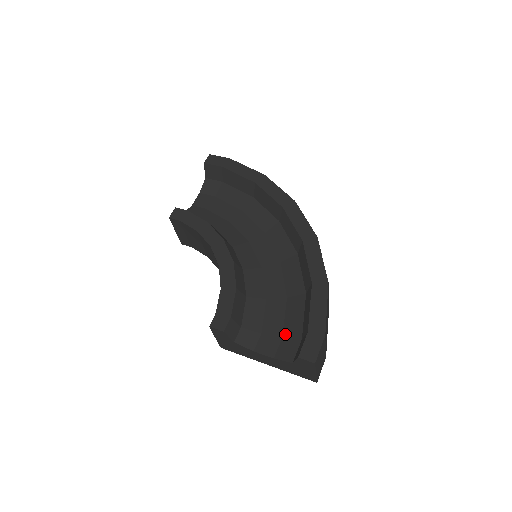
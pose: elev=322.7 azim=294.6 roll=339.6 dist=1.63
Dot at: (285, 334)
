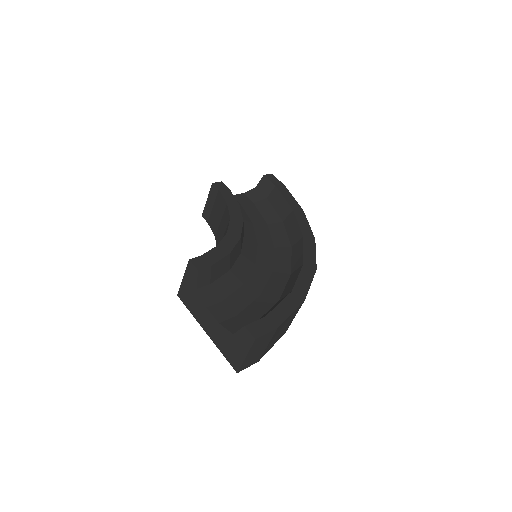
Dot at: (241, 315)
